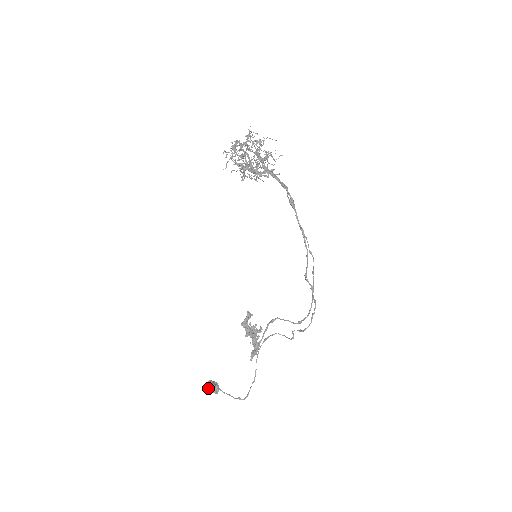
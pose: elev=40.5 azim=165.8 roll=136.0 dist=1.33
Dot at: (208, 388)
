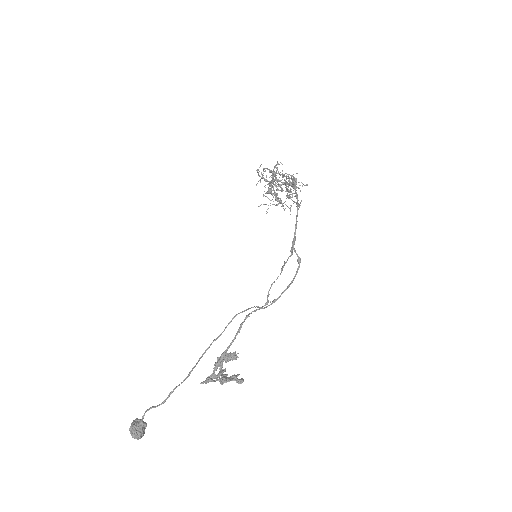
Dot at: occluded
